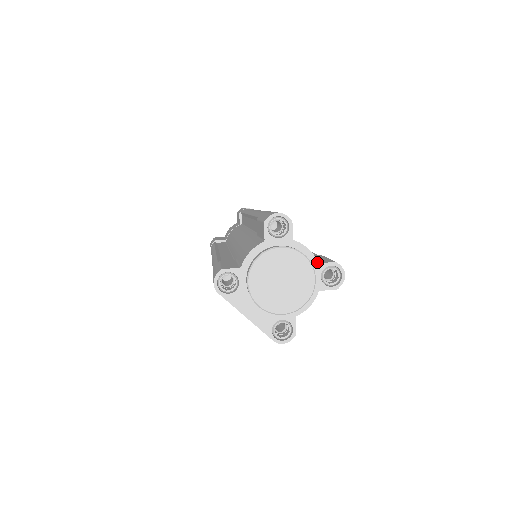
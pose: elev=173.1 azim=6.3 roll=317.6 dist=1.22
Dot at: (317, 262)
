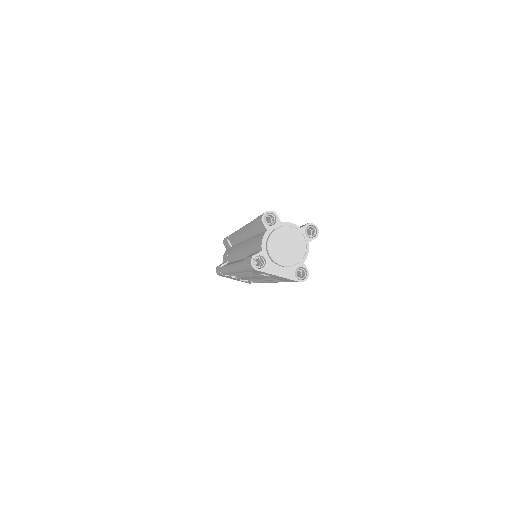
Dot at: (300, 228)
